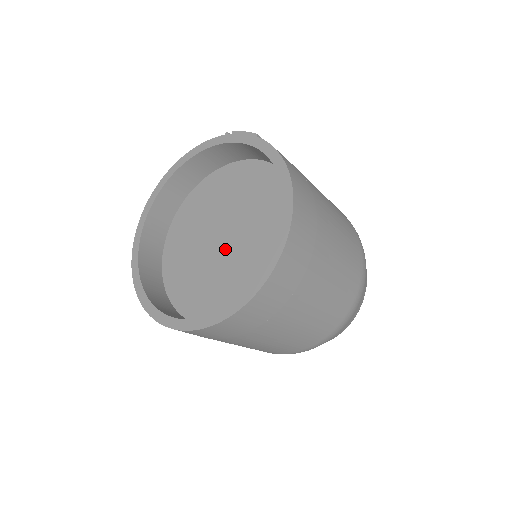
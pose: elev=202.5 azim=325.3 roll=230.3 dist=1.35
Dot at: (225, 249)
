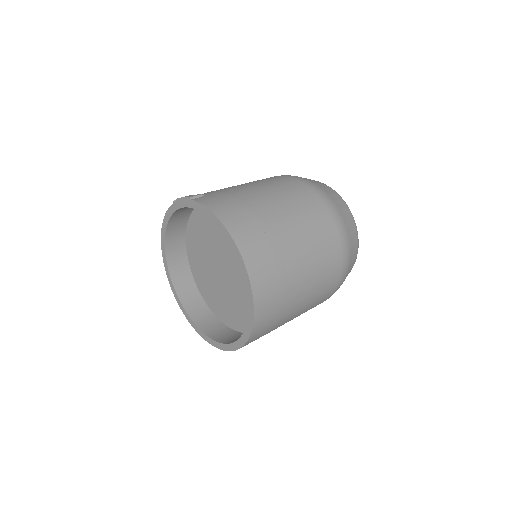
Dot at: (228, 276)
